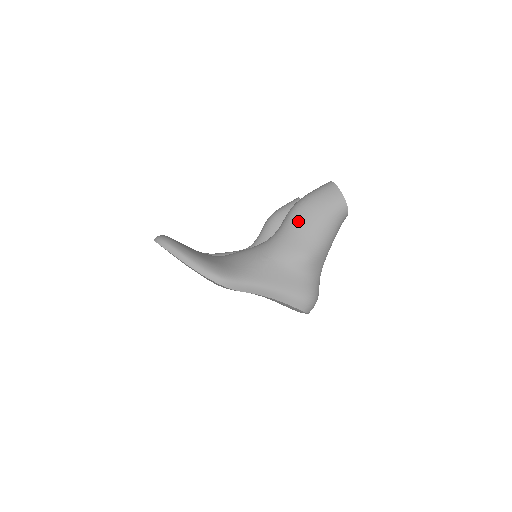
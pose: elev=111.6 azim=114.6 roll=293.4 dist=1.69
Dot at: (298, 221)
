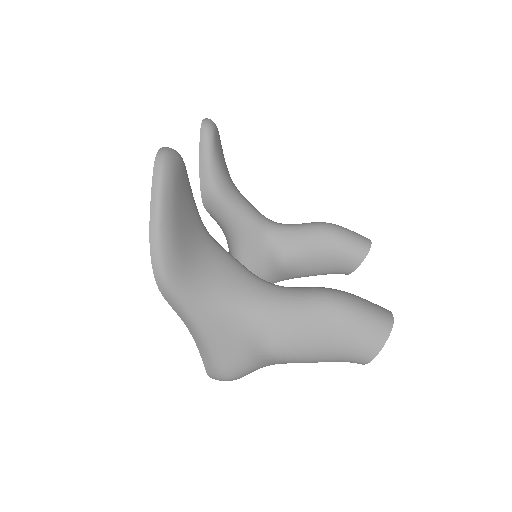
Dot at: (310, 315)
